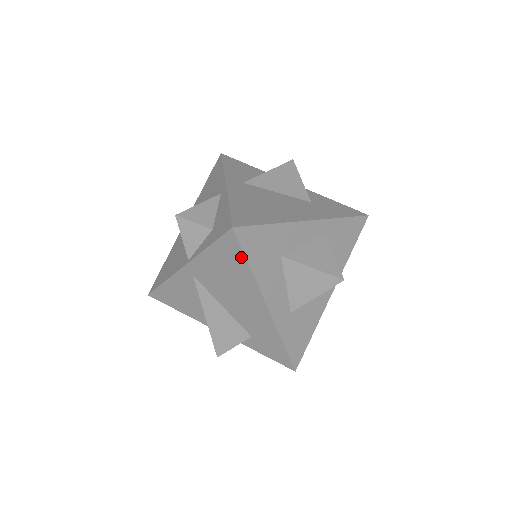
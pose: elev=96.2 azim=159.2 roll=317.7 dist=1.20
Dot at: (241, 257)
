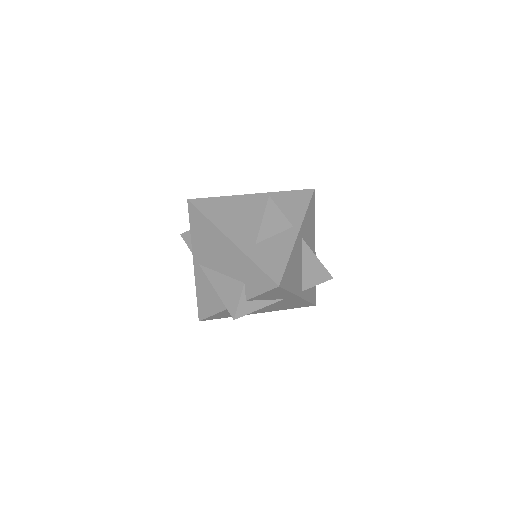
Dot at: (200, 215)
